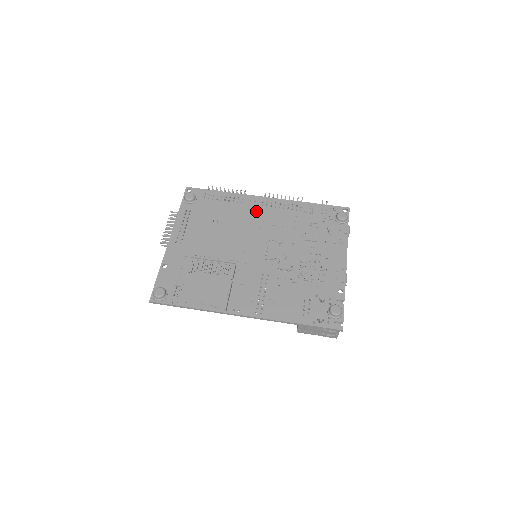
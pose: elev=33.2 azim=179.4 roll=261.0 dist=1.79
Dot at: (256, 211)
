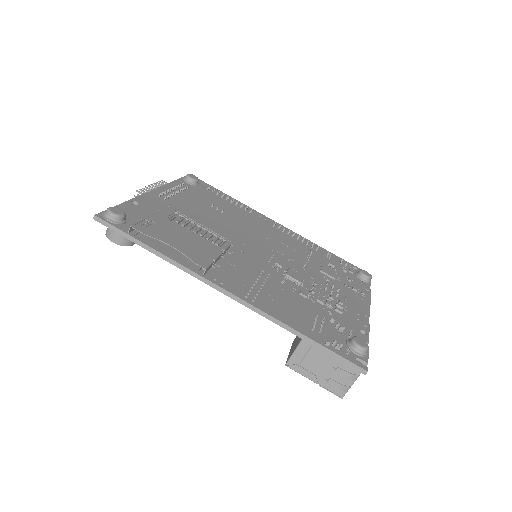
Dot at: (265, 225)
